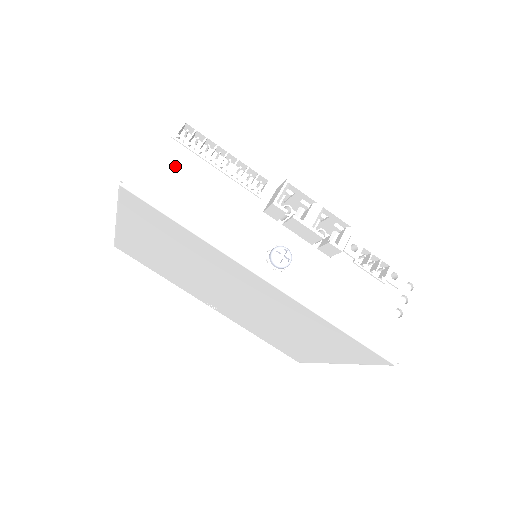
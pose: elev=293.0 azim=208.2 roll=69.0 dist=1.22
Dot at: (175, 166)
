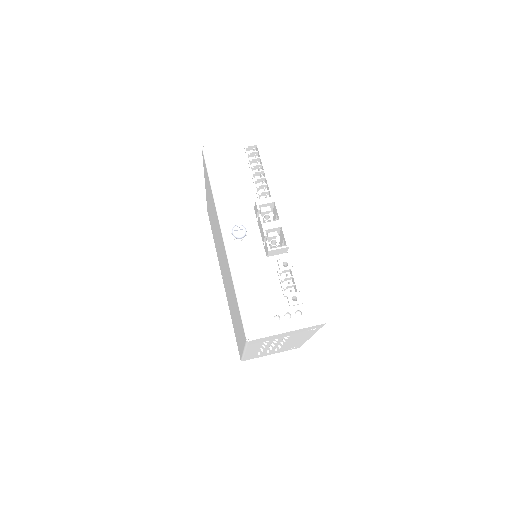
Dot at: (233, 158)
